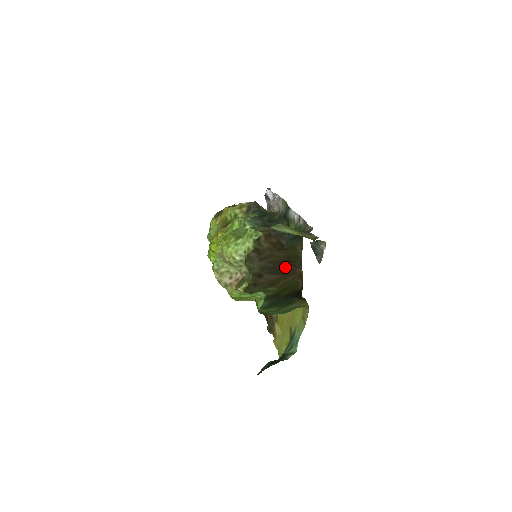
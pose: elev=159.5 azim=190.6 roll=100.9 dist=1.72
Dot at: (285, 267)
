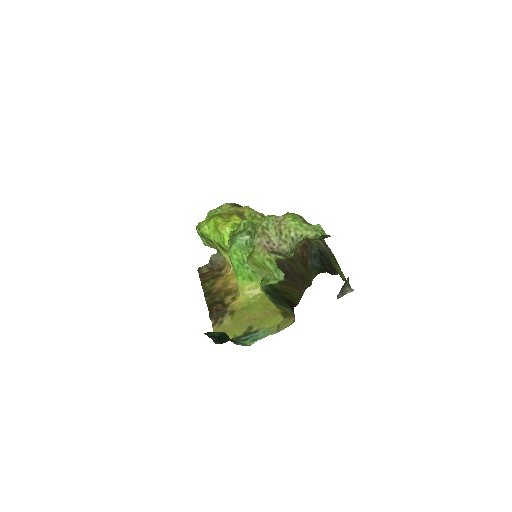
Dot at: (296, 279)
